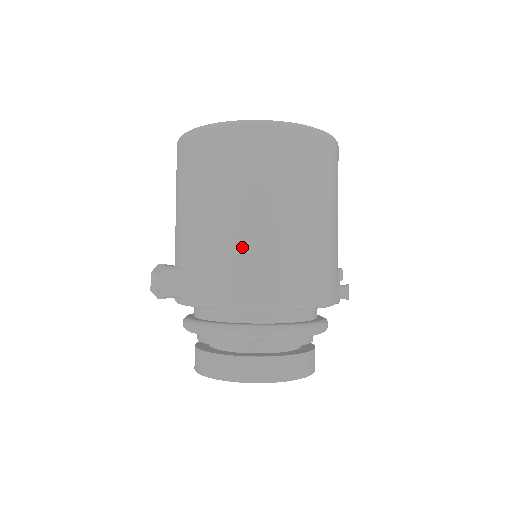
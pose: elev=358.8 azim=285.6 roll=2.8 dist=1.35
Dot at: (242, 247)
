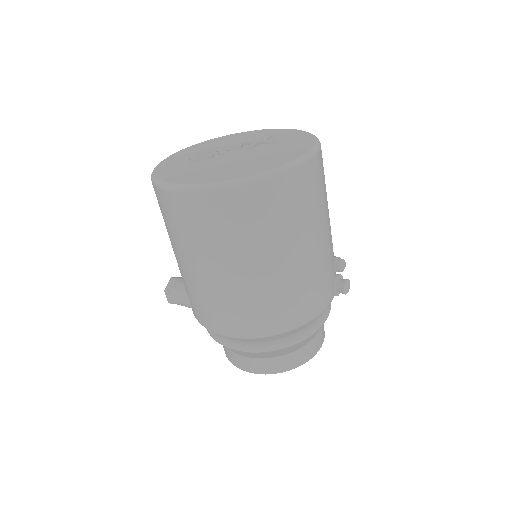
Dot at: (216, 296)
